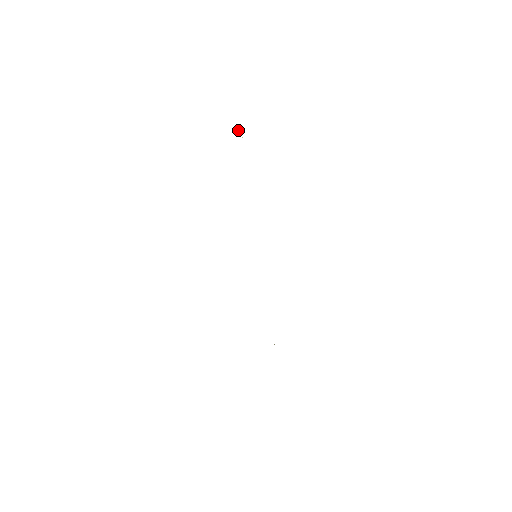
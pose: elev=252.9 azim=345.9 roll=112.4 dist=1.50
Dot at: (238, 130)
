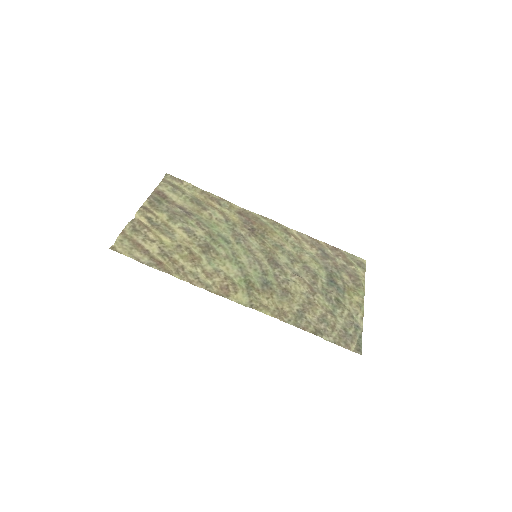
Dot at: (133, 230)
